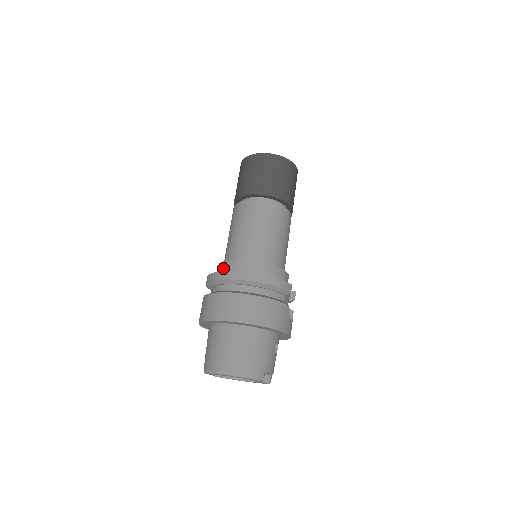
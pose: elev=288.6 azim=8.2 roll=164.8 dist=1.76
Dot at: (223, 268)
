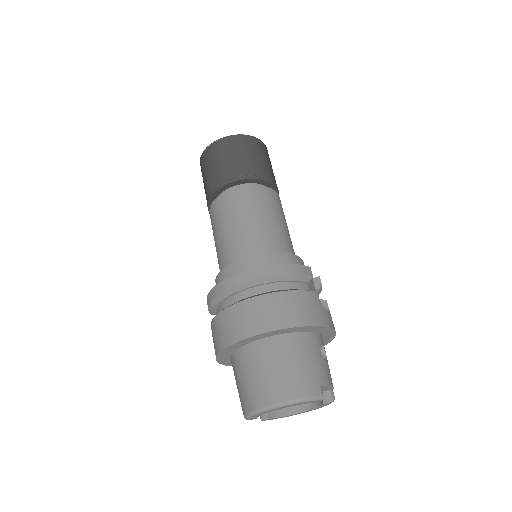
Dot at: (220, 281)
